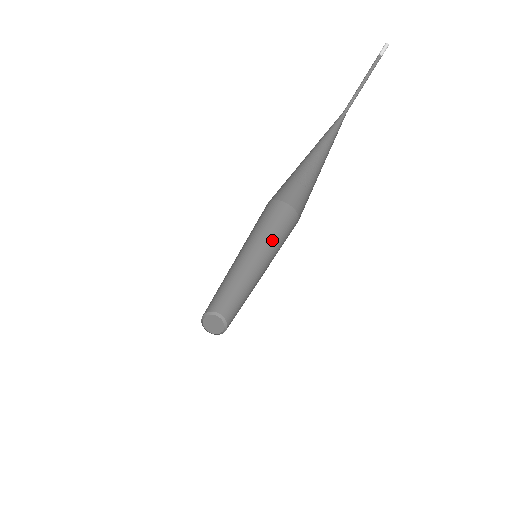
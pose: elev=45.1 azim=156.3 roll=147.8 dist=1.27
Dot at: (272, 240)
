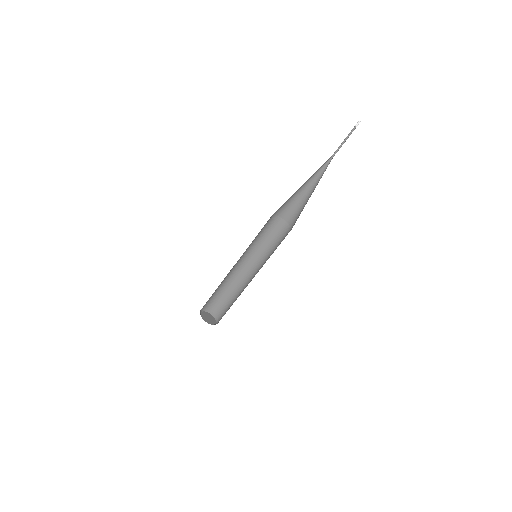
Dot at: (271, 251)
